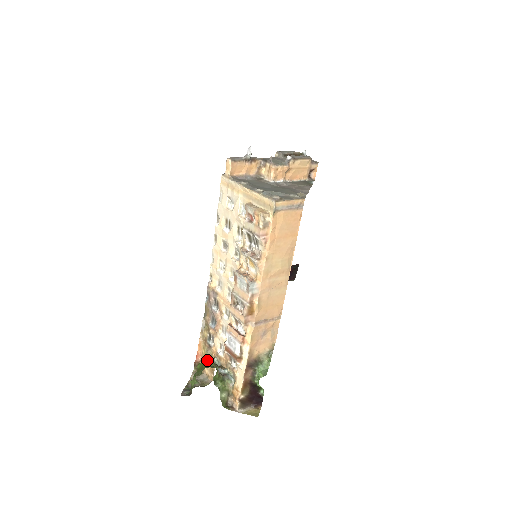
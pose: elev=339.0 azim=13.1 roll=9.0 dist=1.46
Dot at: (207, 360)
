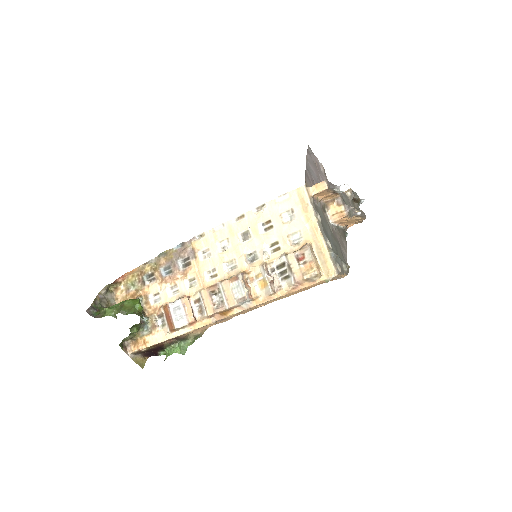
Dot at: (139, 304)
